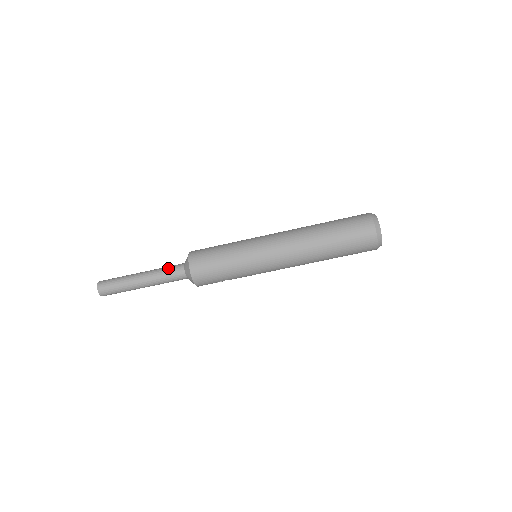
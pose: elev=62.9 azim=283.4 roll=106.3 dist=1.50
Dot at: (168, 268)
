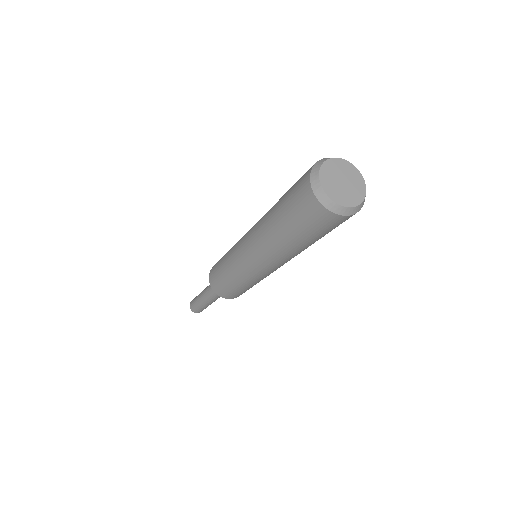
Dot at: (216, 295)
